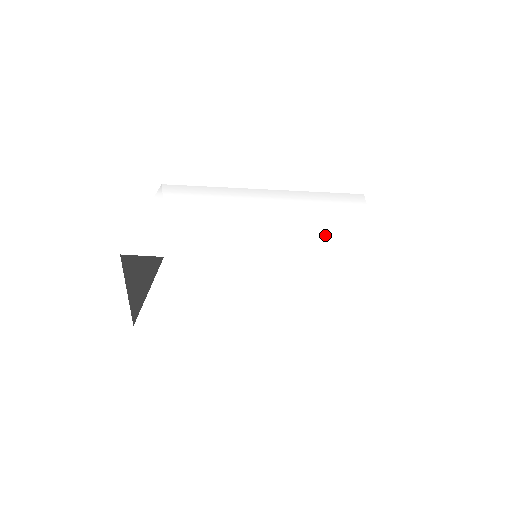
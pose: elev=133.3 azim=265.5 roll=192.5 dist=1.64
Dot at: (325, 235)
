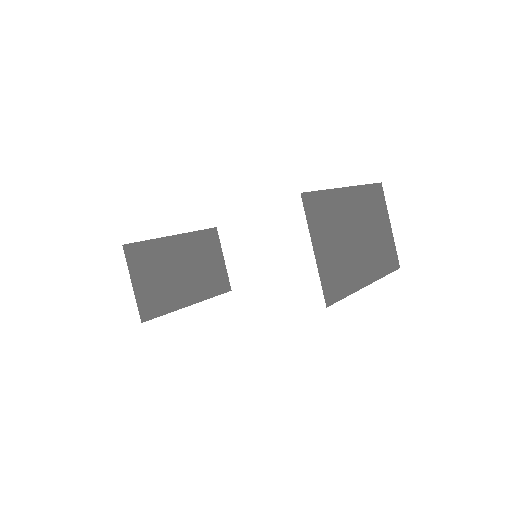
Dot at: occluded
